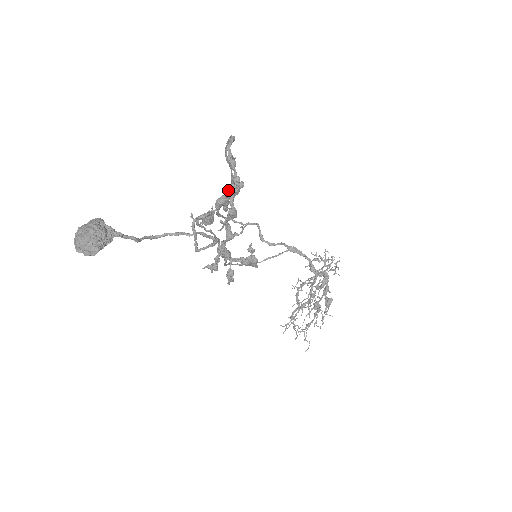
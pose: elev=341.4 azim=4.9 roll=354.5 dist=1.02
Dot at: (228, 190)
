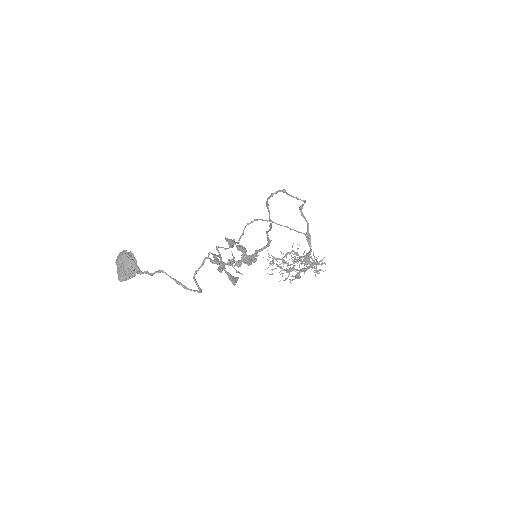
Dot at: (242, 259)
